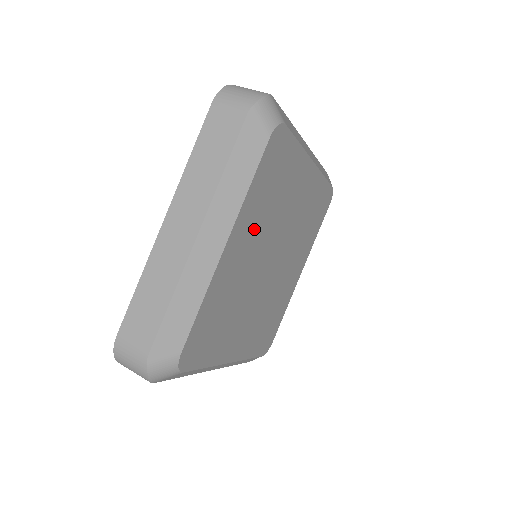
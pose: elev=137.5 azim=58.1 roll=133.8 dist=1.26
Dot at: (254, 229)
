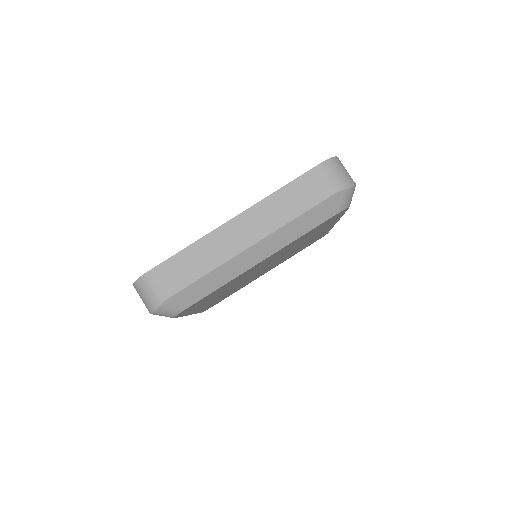
Dot at: (279, 253)
